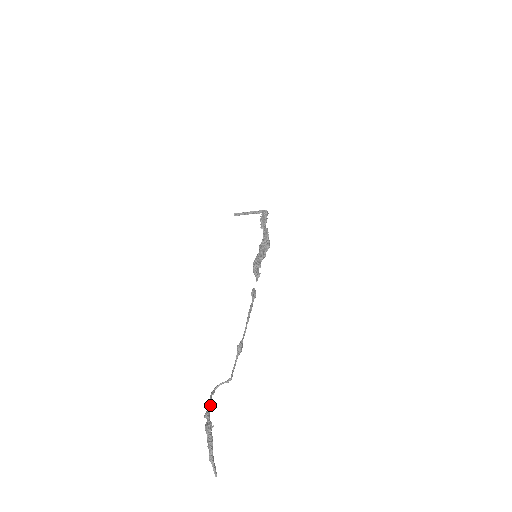
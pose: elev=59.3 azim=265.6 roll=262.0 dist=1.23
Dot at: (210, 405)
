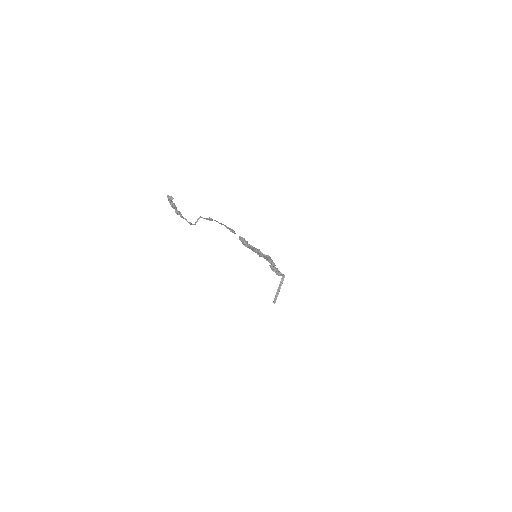
Dot at: occluded
